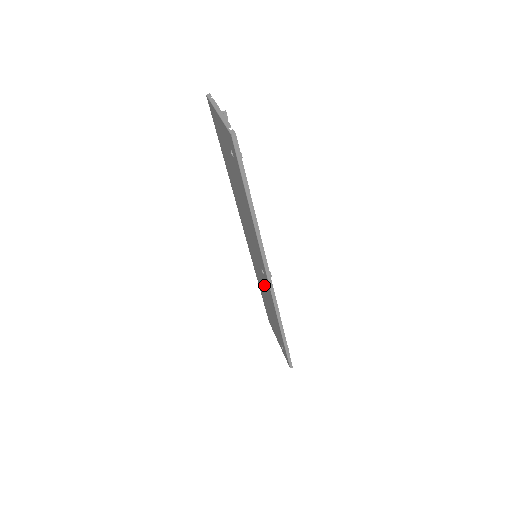
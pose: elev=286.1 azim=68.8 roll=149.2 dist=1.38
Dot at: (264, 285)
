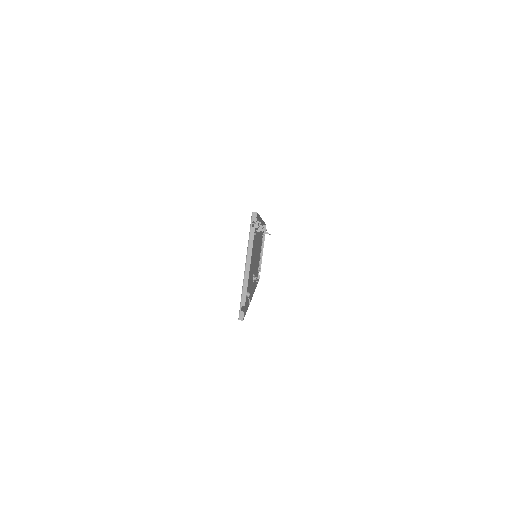
Dot at: occluded
